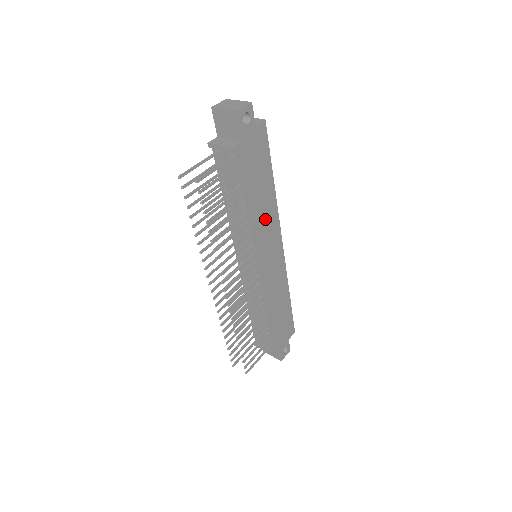
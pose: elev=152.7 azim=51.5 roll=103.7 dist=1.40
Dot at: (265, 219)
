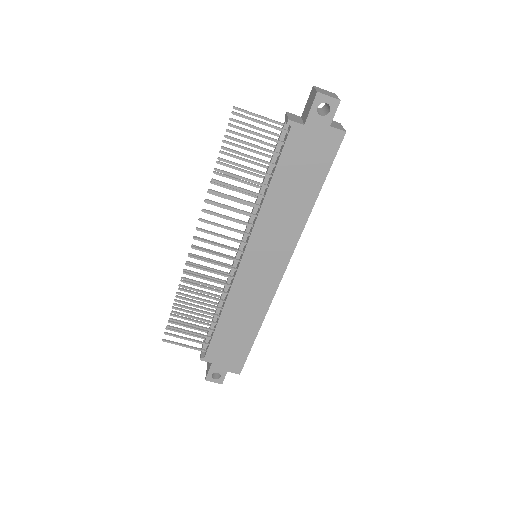
Dot at: (281, 224)
